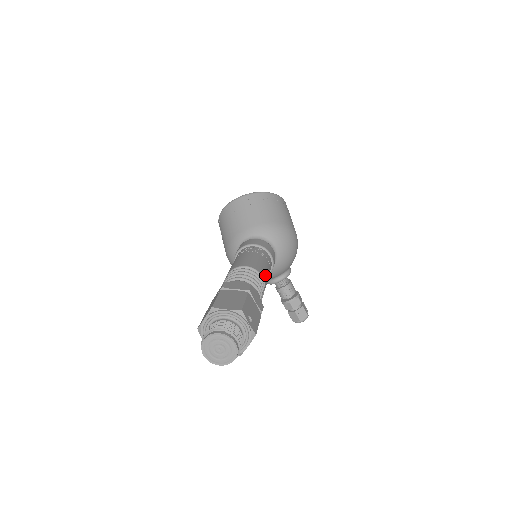
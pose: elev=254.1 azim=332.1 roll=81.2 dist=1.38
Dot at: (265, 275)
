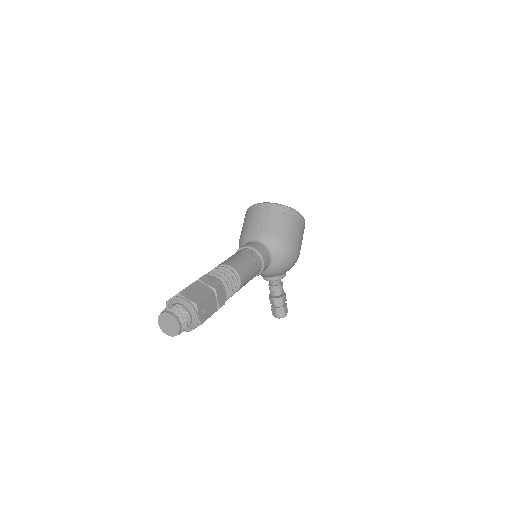
Dot at: (245, 278)
